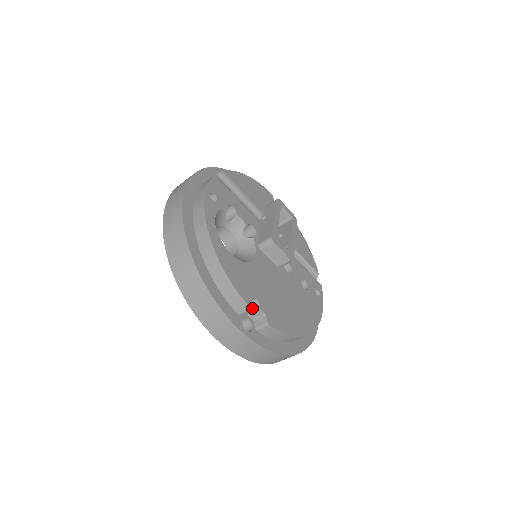
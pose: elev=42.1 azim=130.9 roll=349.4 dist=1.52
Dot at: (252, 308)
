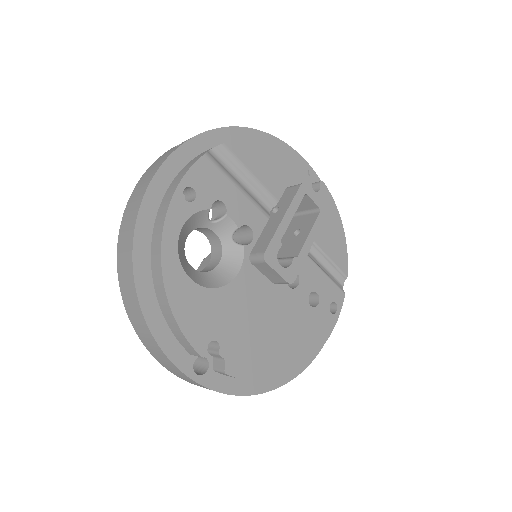
Dot at: (204, 356)
